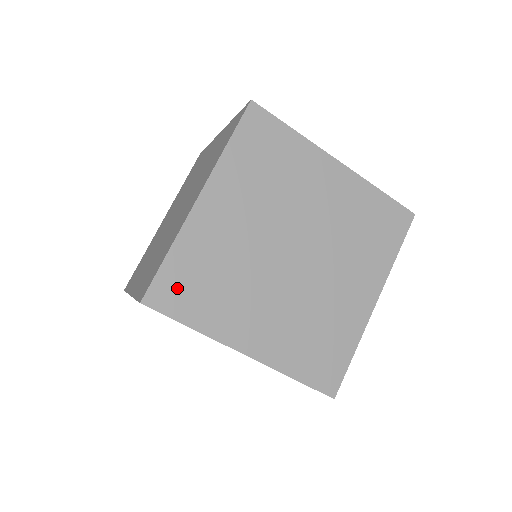
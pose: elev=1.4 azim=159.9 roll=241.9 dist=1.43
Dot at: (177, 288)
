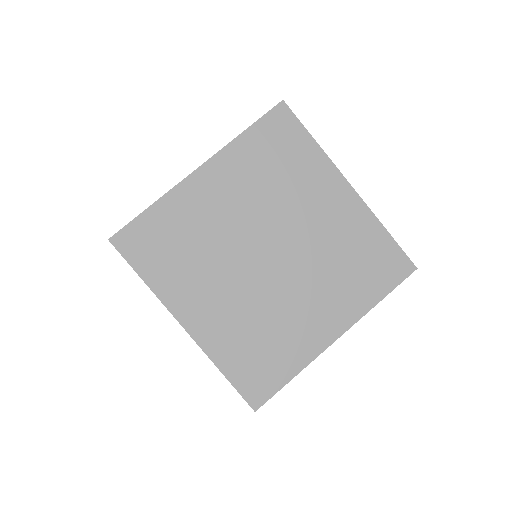
Dot at: (145, 240)
